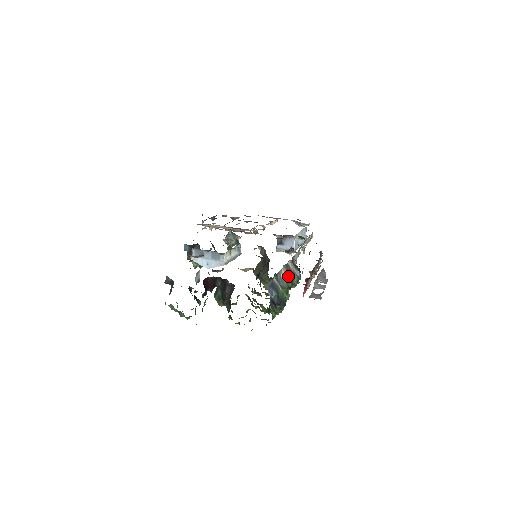
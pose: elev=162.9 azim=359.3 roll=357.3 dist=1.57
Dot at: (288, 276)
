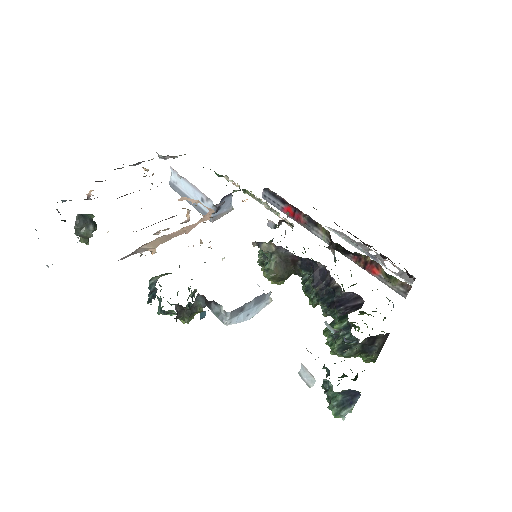
Dot at: occluded
